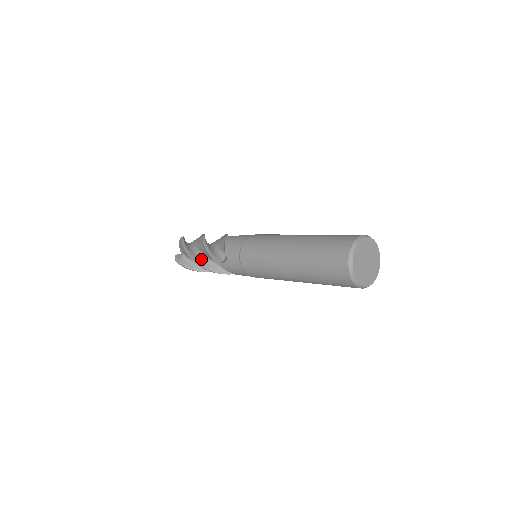
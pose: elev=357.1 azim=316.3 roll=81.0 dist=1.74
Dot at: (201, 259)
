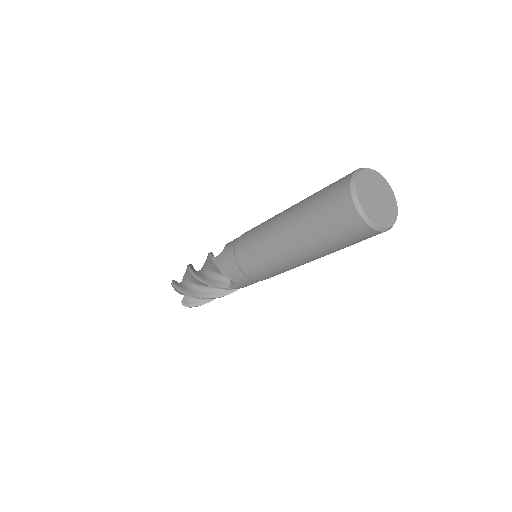
Dot at: (208, 292)
